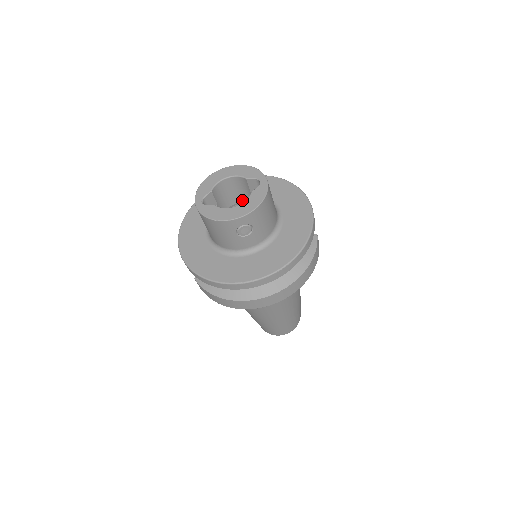
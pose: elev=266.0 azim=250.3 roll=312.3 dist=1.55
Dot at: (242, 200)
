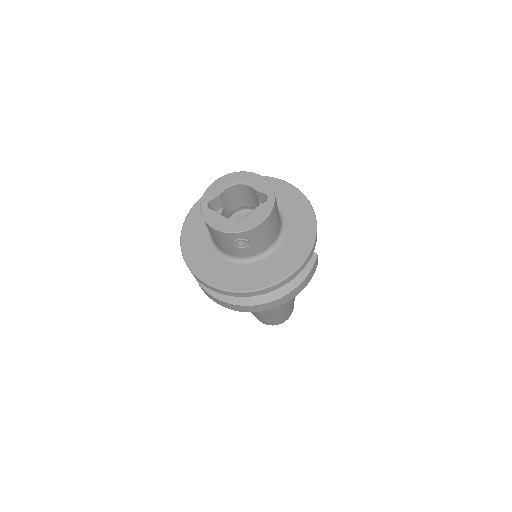
Dot at: (250, 205)
